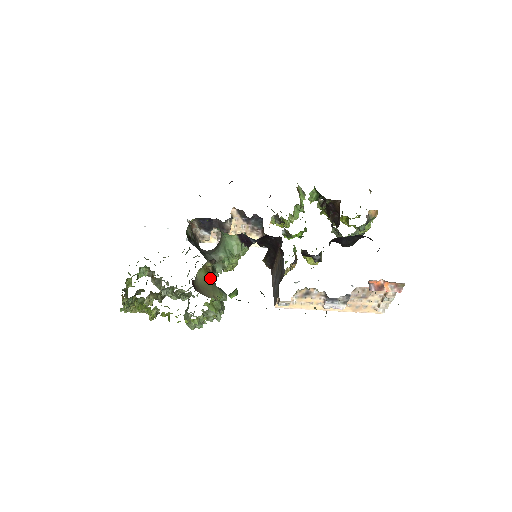
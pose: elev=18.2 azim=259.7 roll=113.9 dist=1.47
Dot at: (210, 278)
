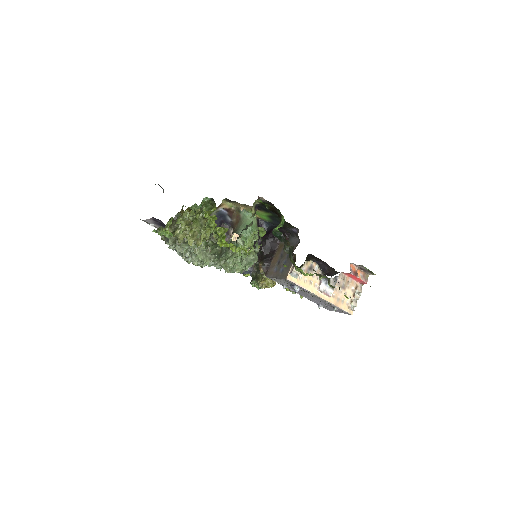
Dot at: occluded
